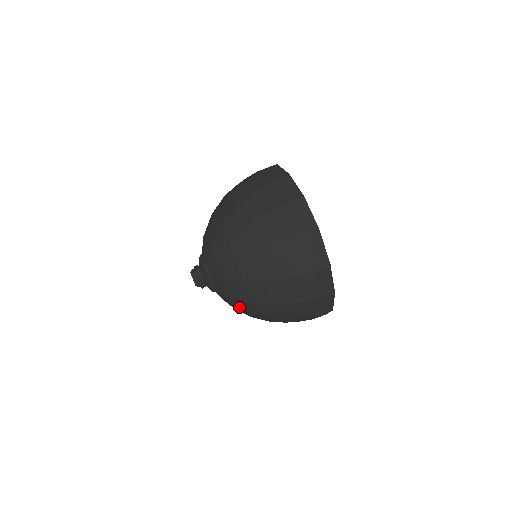
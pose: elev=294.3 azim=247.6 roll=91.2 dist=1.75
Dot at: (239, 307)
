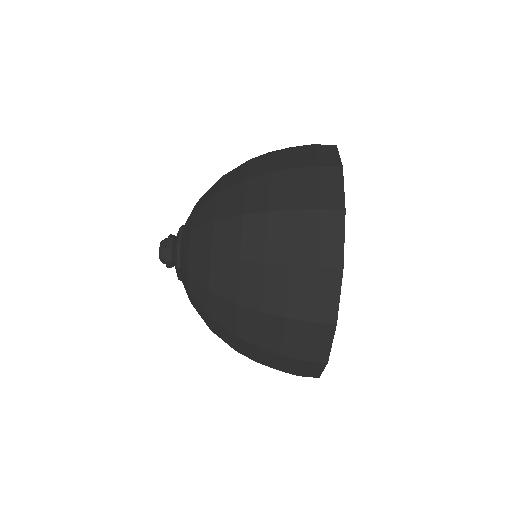
Dot at: occluded
